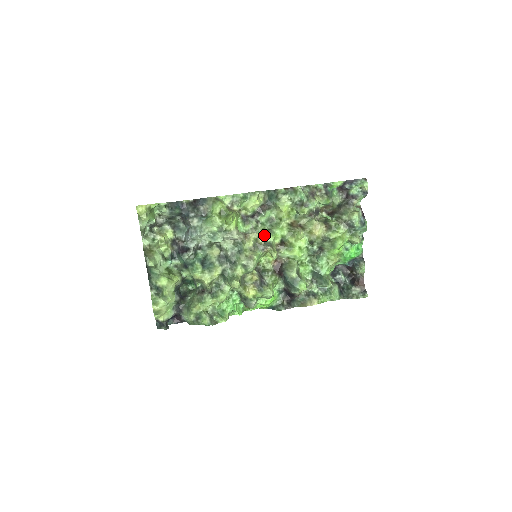
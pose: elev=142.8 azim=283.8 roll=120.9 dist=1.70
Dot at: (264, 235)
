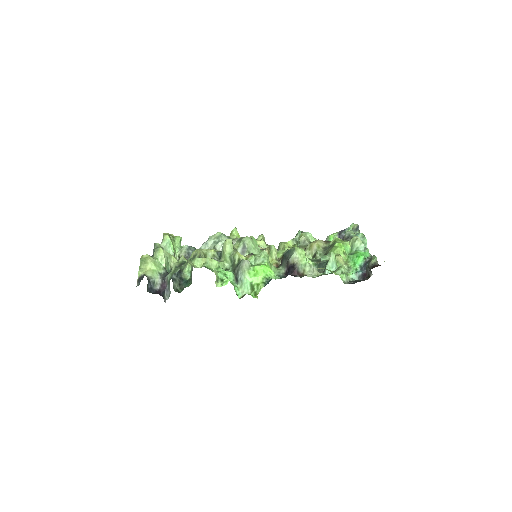
Dot at: occluded
